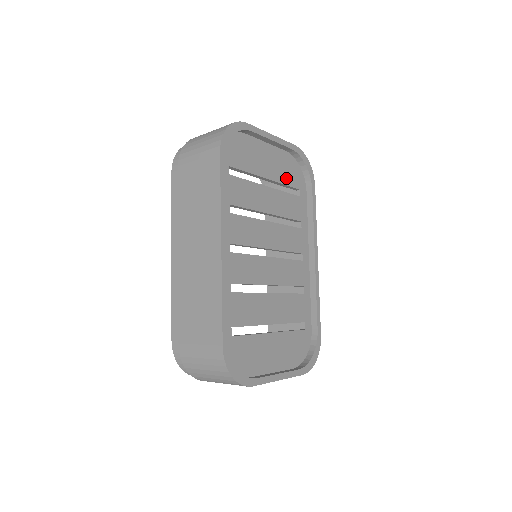
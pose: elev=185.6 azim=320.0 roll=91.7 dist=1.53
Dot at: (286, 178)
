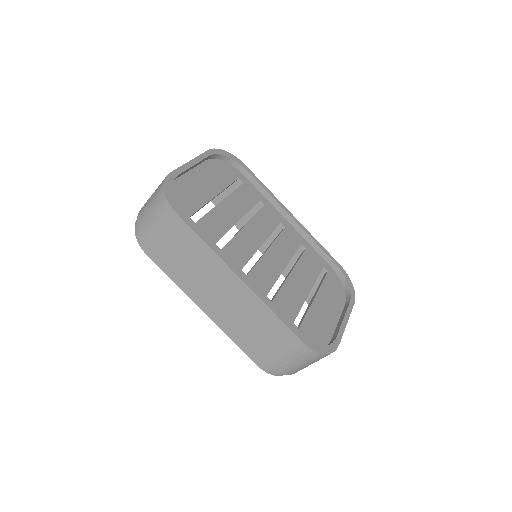
Dot at: (224, 180)
